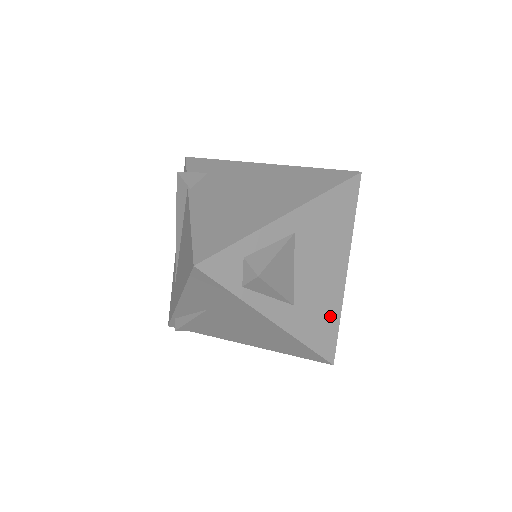
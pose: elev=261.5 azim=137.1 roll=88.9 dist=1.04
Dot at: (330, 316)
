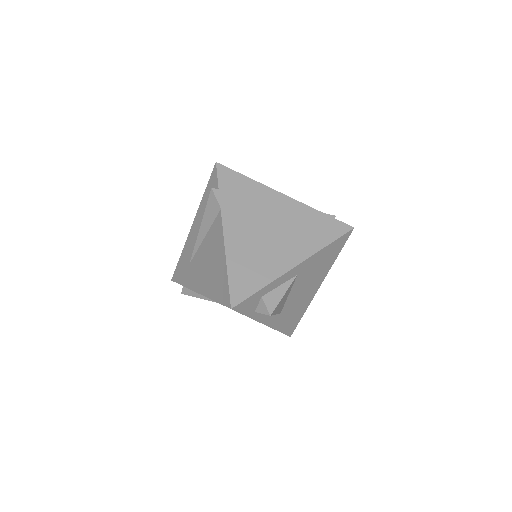
Dot at: (299, 313)
